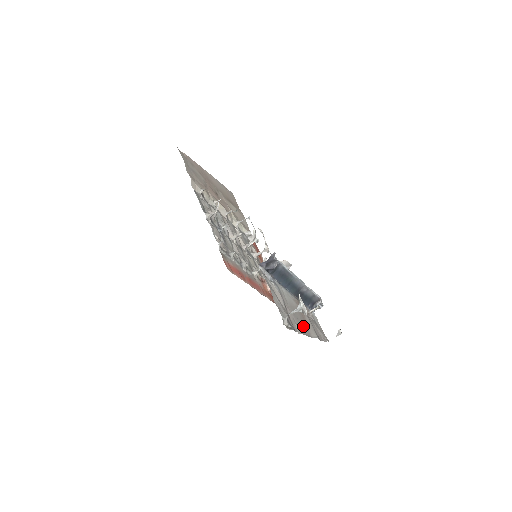
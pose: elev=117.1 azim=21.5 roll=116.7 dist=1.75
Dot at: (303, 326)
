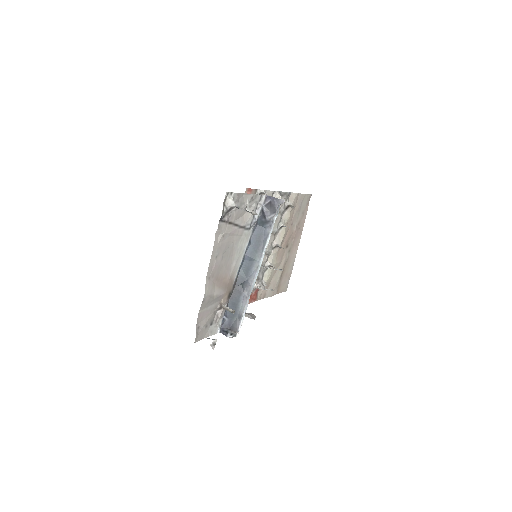
Dot at: (217, 262)
